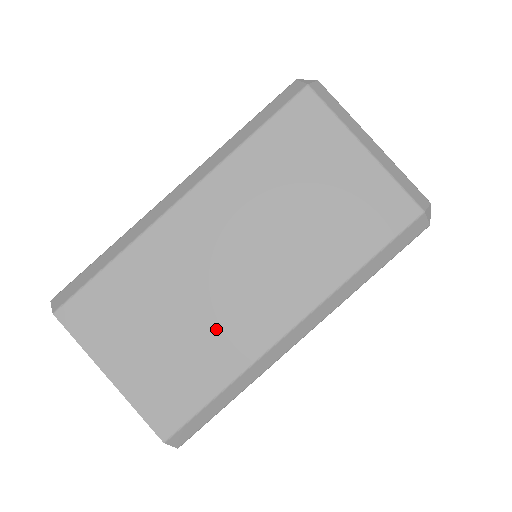
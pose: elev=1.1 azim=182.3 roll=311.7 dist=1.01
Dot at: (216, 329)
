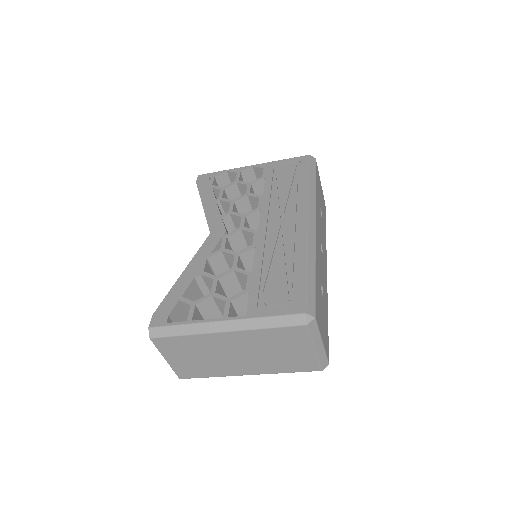
Dot at: (217, 365)
